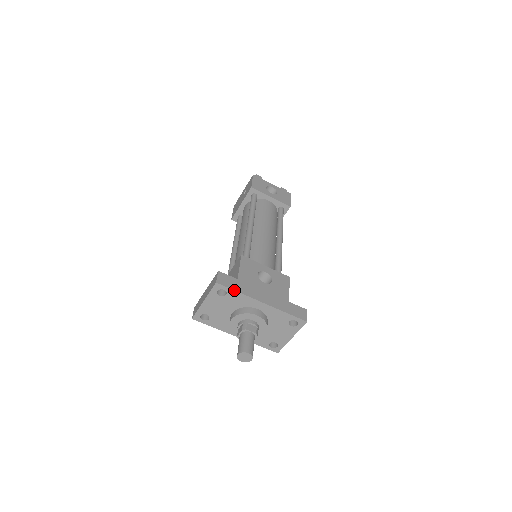
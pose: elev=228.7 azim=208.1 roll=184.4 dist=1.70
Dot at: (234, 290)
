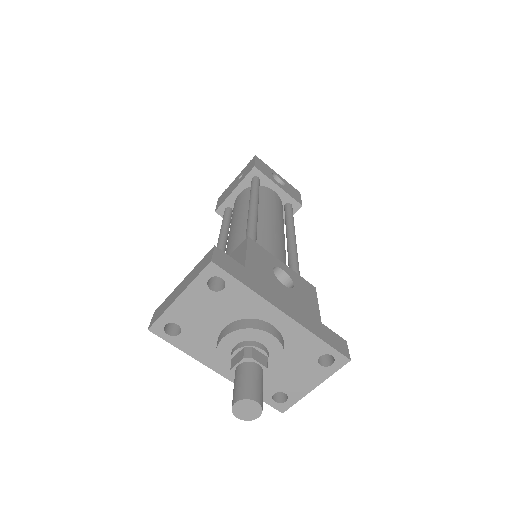
Dot at: (240, 281)
